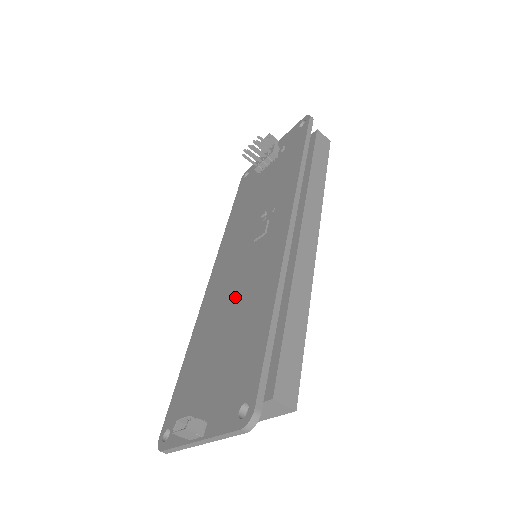
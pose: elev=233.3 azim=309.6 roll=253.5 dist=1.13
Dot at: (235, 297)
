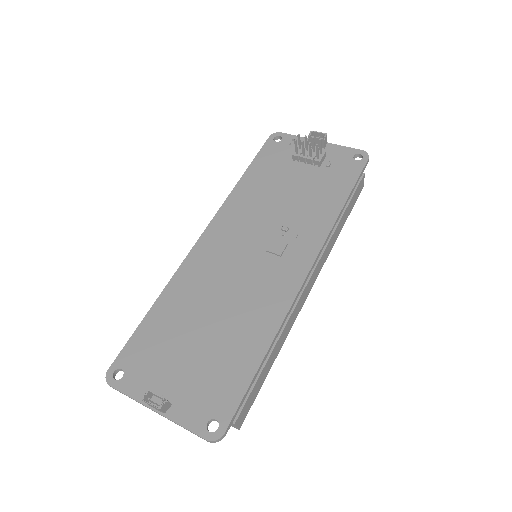
Dot at: (229, 295)
